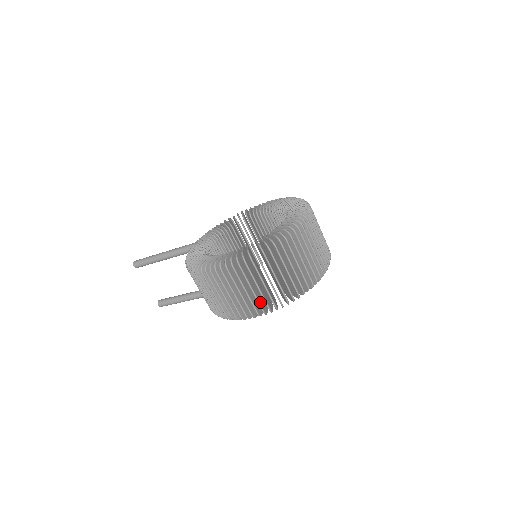
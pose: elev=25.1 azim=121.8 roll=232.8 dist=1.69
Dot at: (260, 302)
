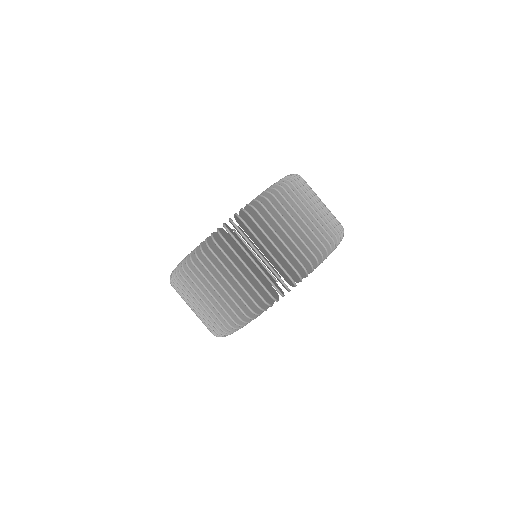
Dot at: occluded
